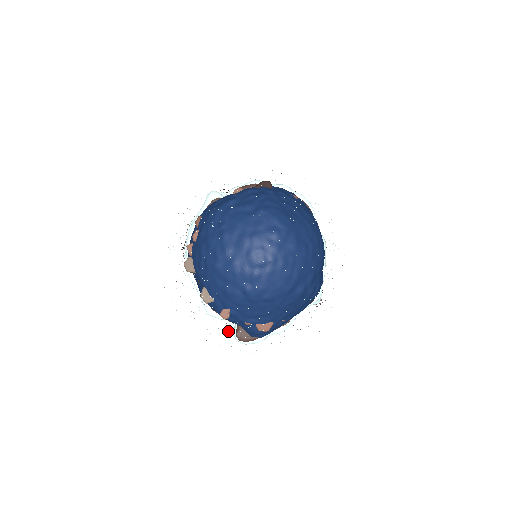
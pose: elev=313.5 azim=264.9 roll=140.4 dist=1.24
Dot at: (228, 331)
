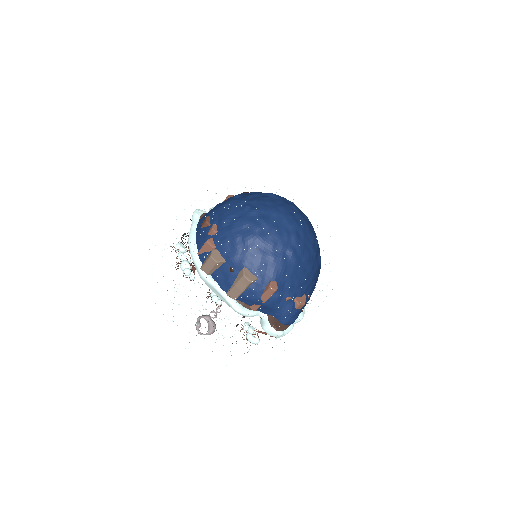
Dot at: occluded
